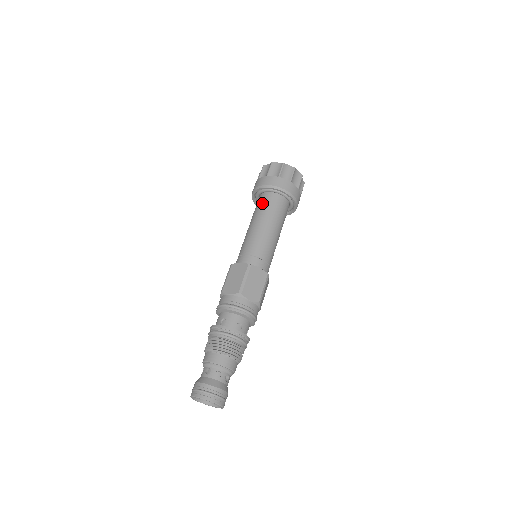
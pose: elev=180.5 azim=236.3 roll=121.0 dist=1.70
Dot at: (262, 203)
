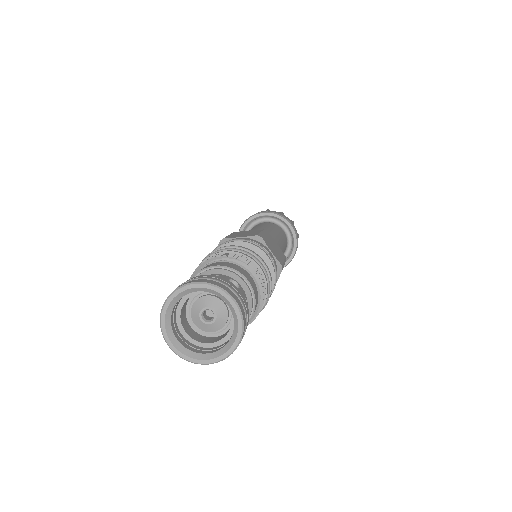
Dot at: (261, 224)
